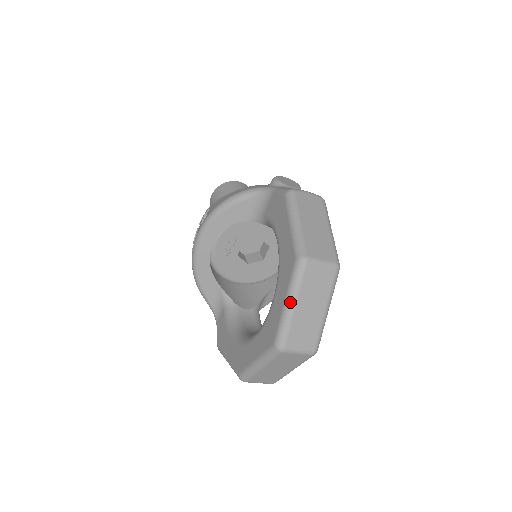
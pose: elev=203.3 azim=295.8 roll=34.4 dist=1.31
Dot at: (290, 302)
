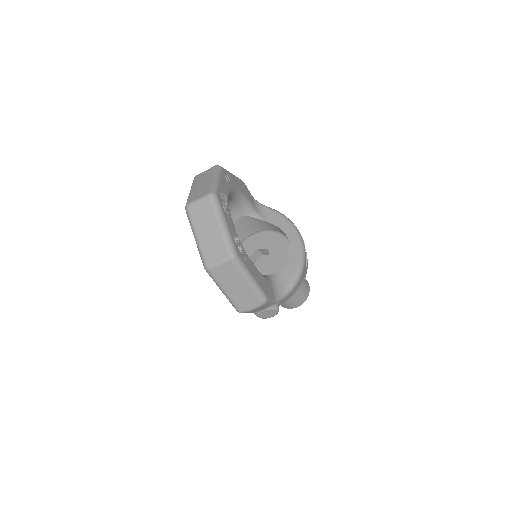
Dot at: occluded
